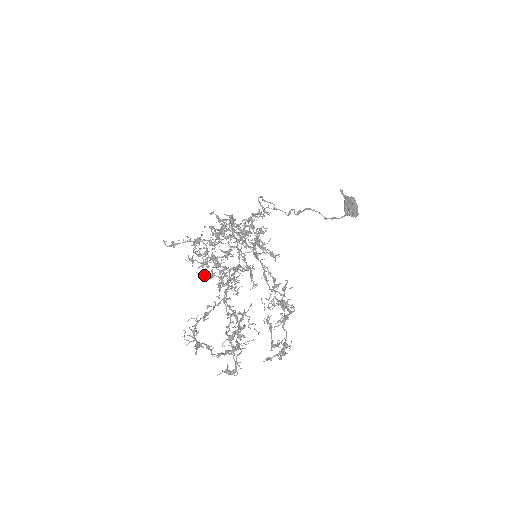
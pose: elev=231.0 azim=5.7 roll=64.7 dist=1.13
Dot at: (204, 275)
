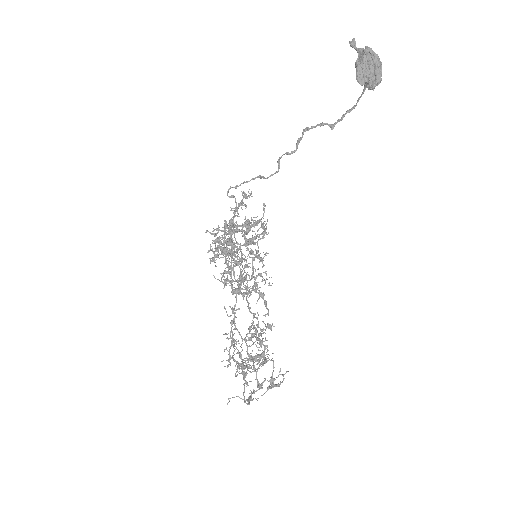
Dot at: occluded
